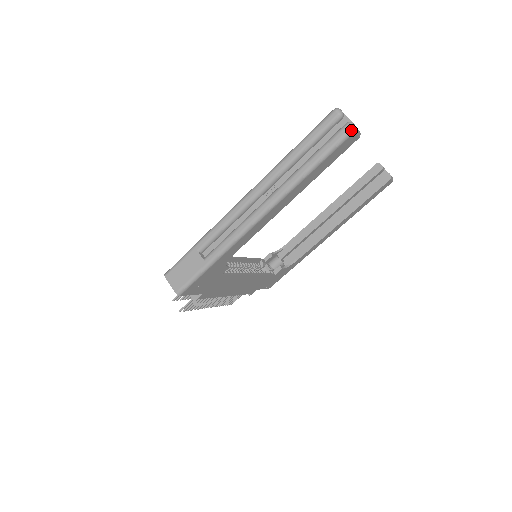
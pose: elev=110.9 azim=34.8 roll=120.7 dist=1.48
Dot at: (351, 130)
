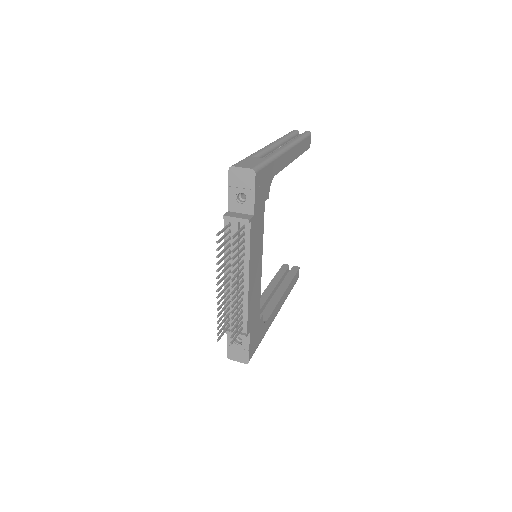
Dot at: (310, 132)
